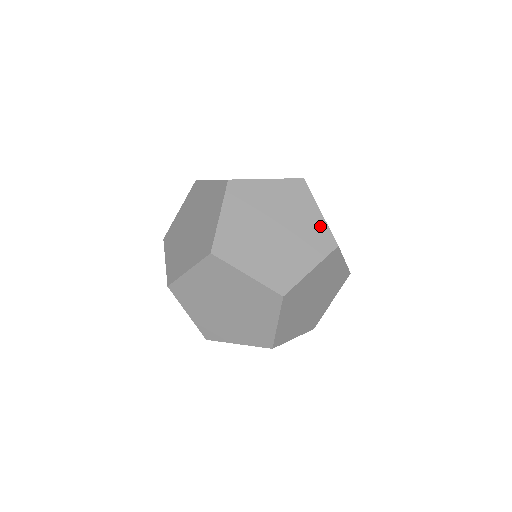
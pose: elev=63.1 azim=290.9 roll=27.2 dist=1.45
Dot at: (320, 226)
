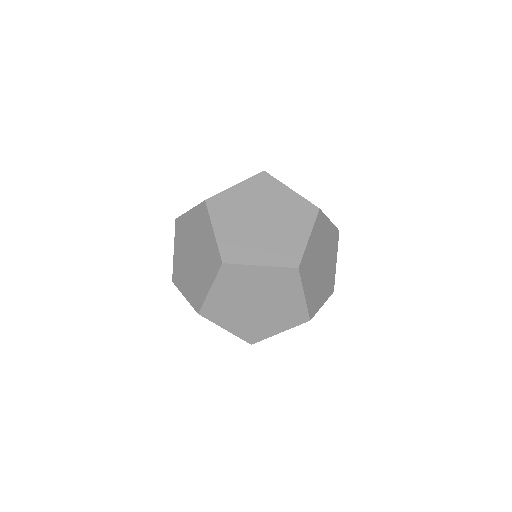
Dot at: (334, 273)
